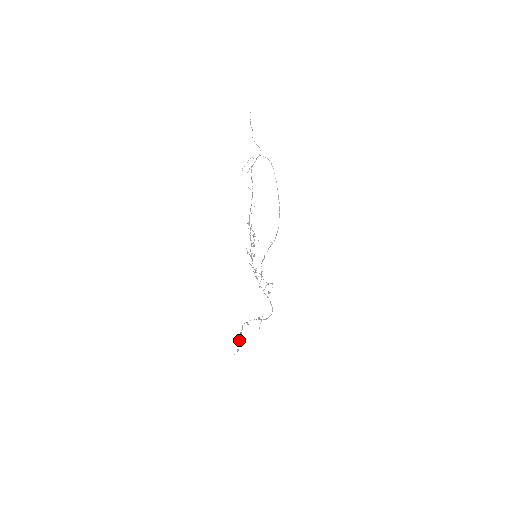
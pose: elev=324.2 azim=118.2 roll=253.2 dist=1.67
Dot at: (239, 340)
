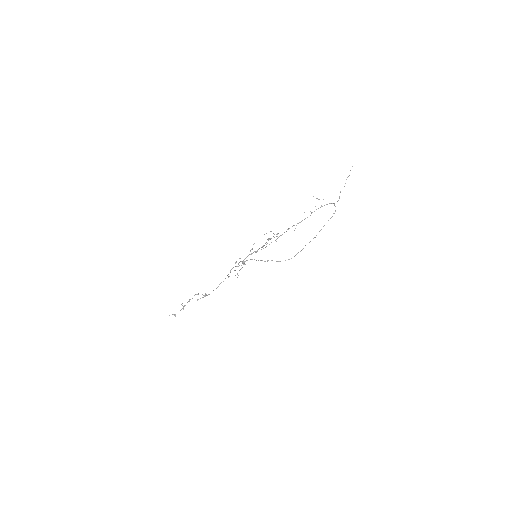
Dot at: (183, 308)
